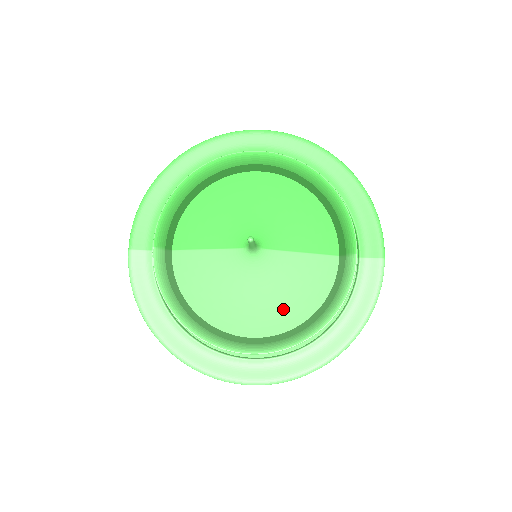
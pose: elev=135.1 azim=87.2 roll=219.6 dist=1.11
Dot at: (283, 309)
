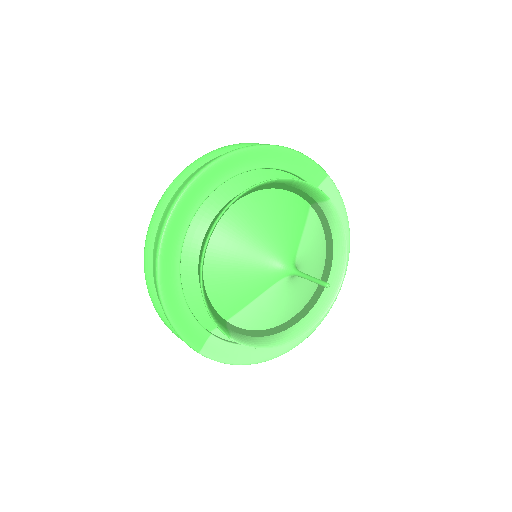
Dot at: (316, 269)
